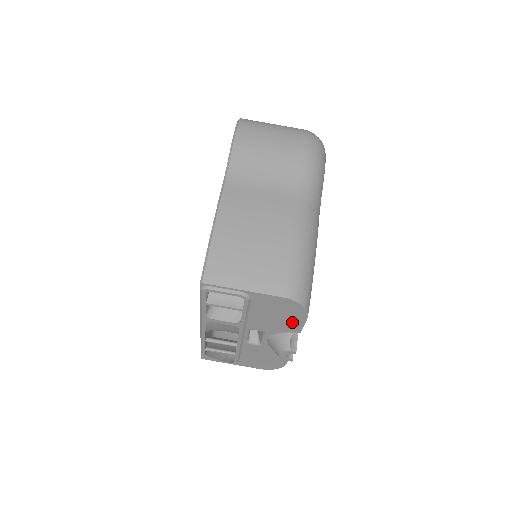
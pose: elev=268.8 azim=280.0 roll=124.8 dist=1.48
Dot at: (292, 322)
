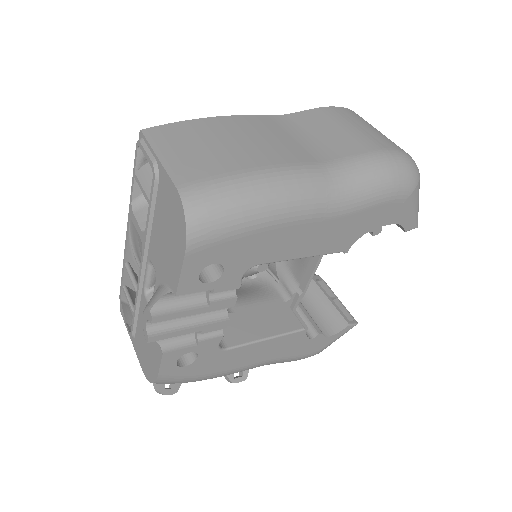
Dot at: (174, 261)
